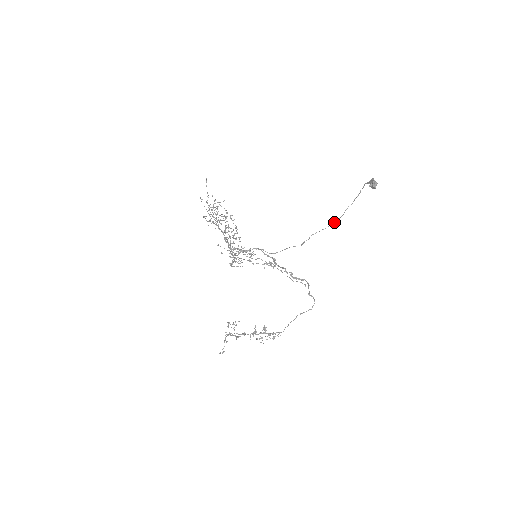
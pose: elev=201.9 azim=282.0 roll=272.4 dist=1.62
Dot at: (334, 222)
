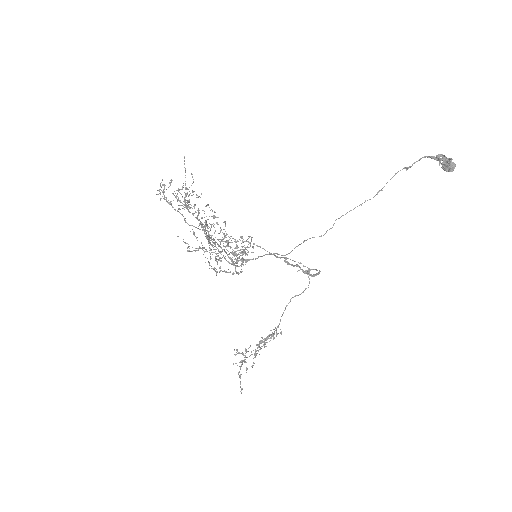
Dot at: occluded
